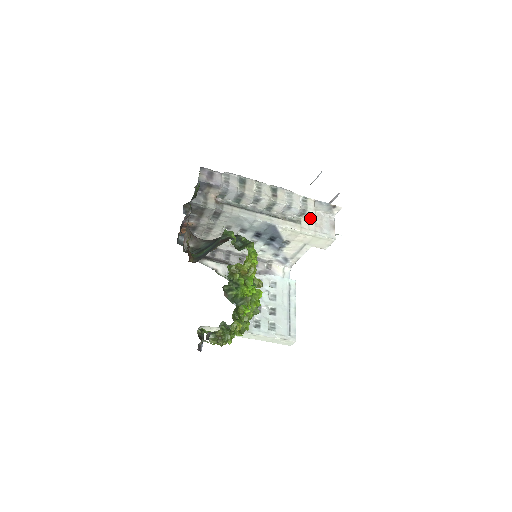
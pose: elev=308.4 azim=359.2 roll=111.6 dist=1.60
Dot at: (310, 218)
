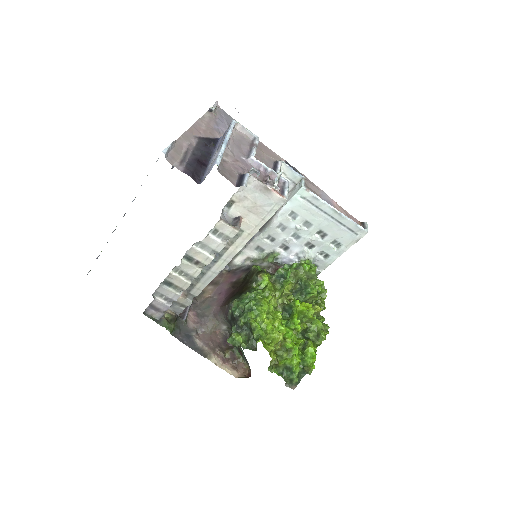
Dot at: (241, 222)
